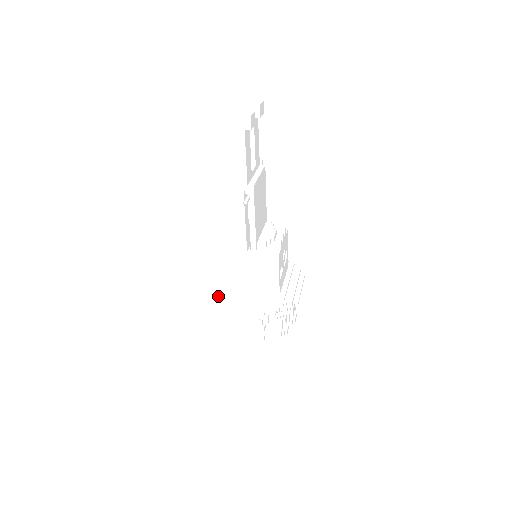
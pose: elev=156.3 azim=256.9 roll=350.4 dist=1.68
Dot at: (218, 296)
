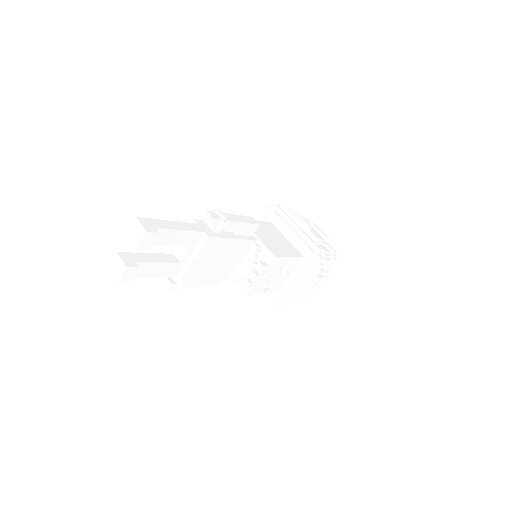
Dot at: occluded
